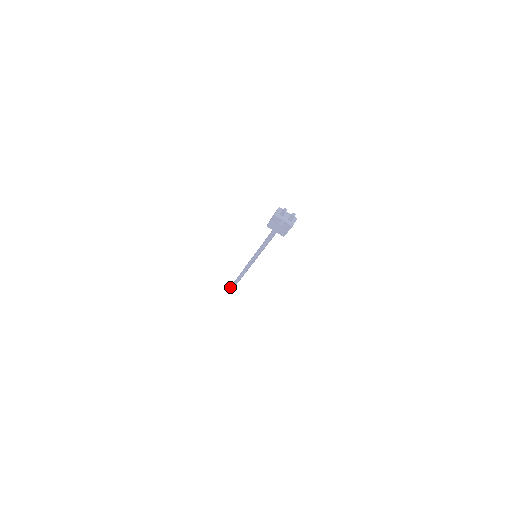
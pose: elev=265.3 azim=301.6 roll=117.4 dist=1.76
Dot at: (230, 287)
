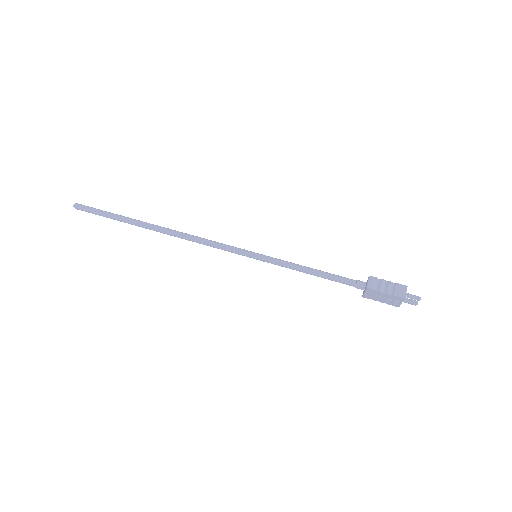
Dot at: (94, 211)
